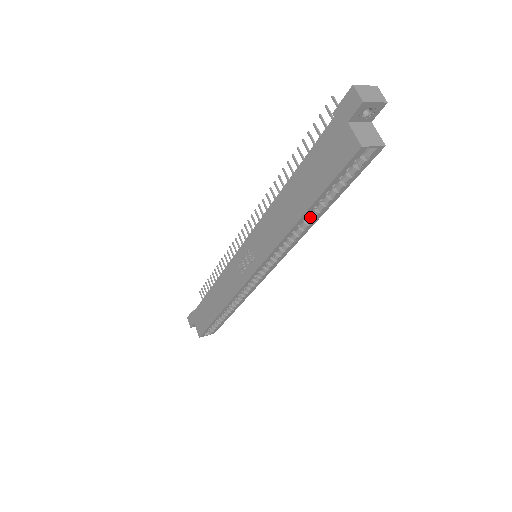
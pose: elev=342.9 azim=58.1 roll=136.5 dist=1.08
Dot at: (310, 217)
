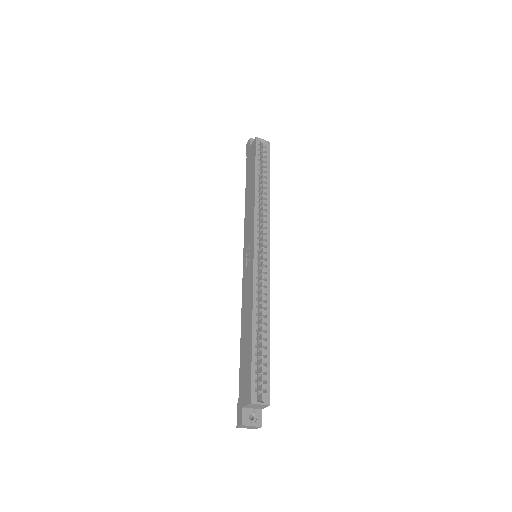
Dot at: (263, 190)
